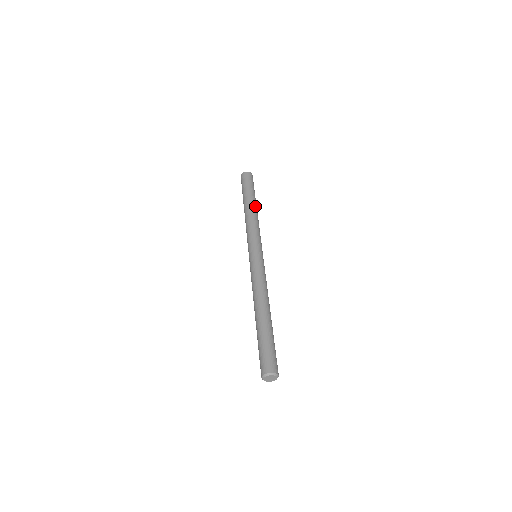
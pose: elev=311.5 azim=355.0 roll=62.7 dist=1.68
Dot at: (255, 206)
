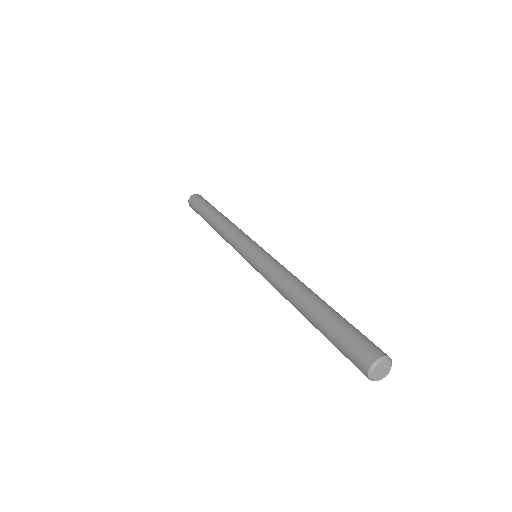
Dot at: occluded
